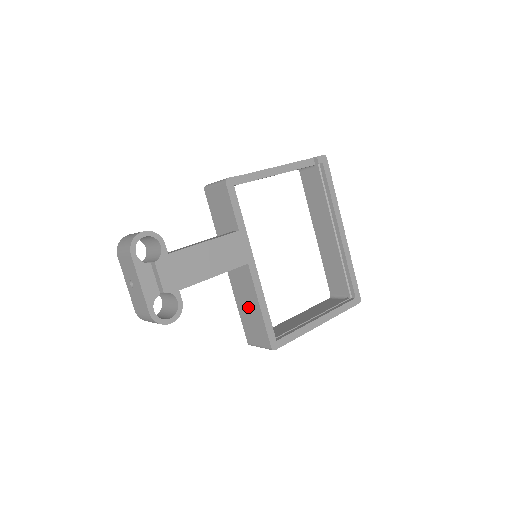
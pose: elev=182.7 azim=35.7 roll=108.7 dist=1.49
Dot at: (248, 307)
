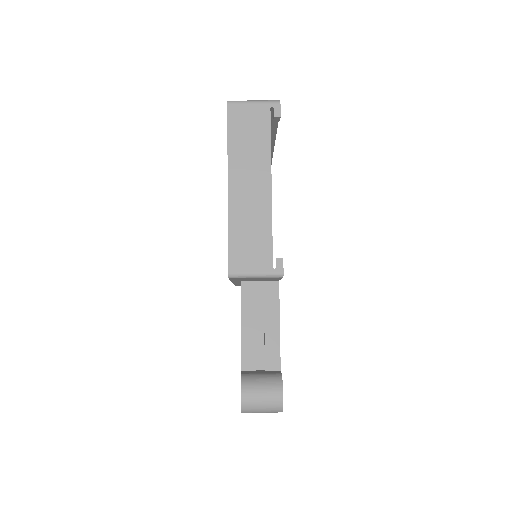
Dot at: occluded
